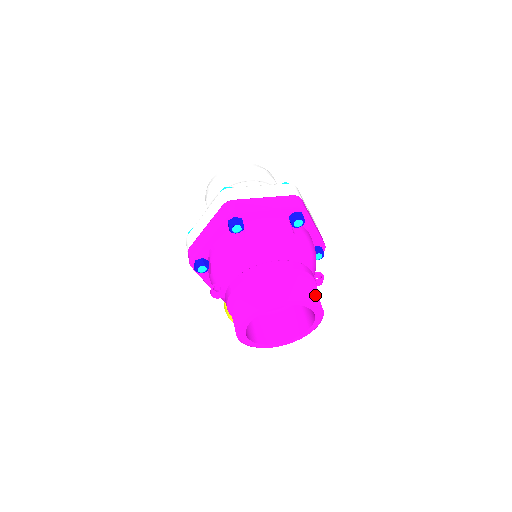
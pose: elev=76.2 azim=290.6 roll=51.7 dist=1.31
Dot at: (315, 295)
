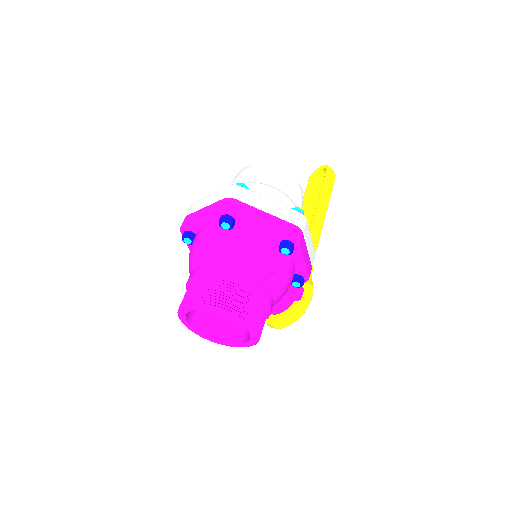
Dot at: (223, 299)
